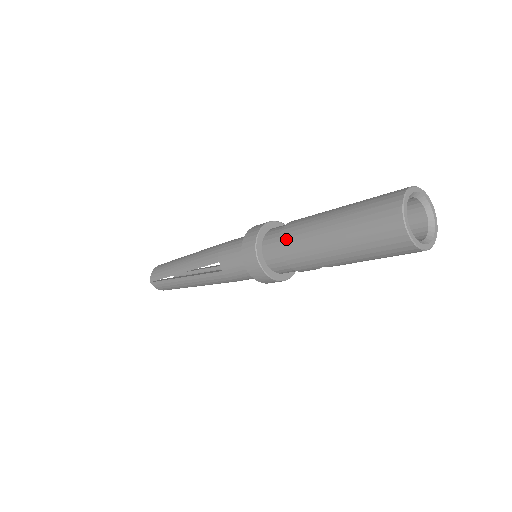
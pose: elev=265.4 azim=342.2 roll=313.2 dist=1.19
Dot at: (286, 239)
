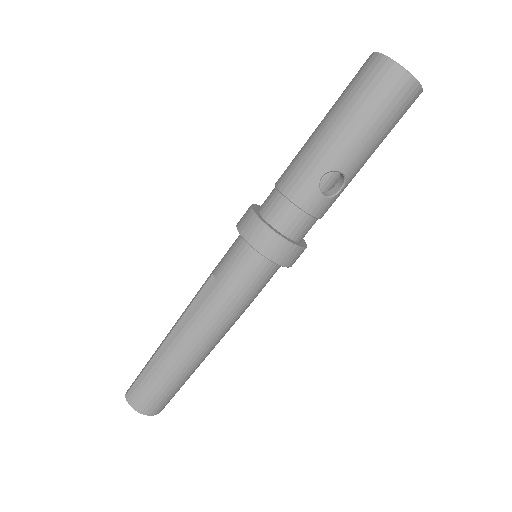
Dot at: (281, 176)
